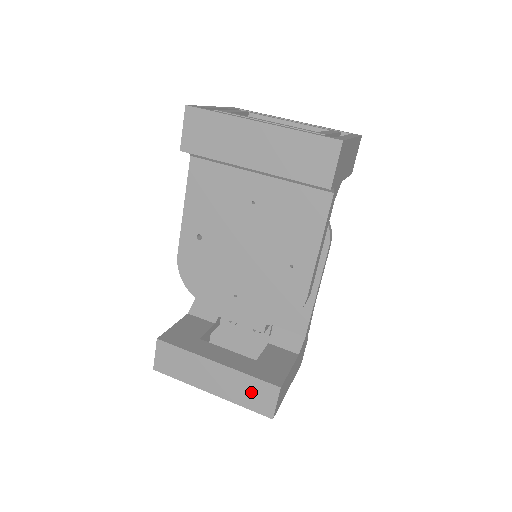
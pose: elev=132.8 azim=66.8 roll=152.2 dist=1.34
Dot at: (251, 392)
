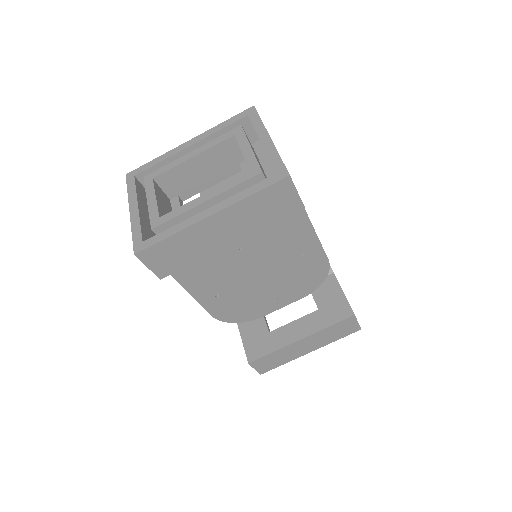
Dot at: (337, 331)
